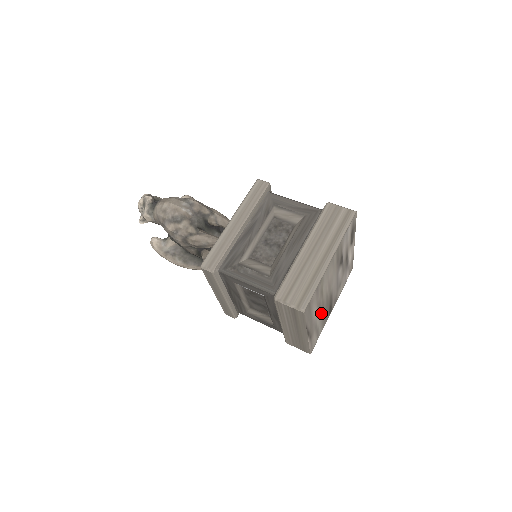
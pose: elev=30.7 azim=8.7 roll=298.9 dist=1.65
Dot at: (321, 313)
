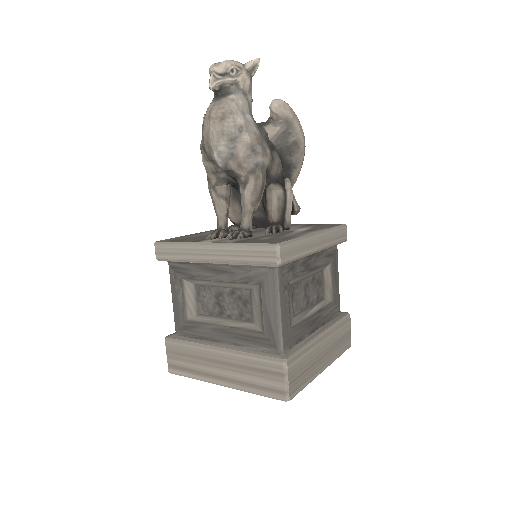
Dot at: occluded
